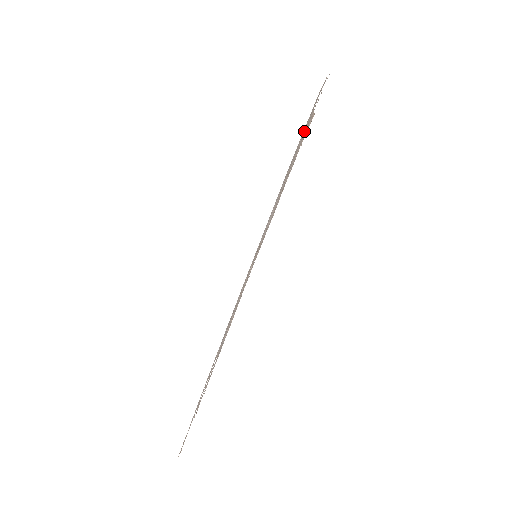
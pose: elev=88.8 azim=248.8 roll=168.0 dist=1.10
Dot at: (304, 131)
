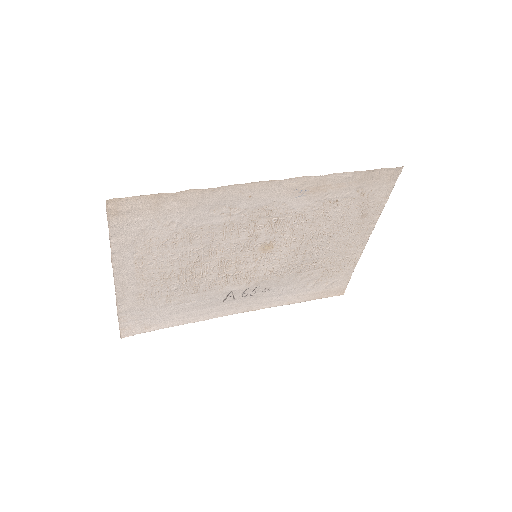
Dot at: (363, 193)
